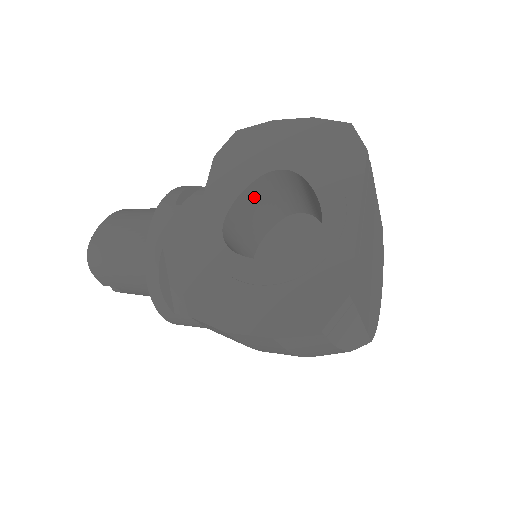
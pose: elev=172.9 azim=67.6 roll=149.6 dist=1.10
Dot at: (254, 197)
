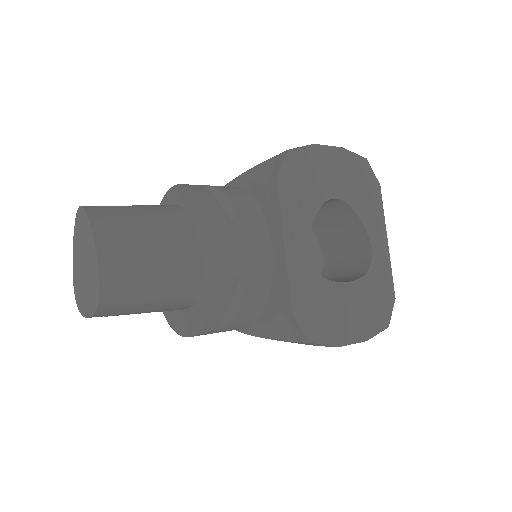
Dot at: occluded
